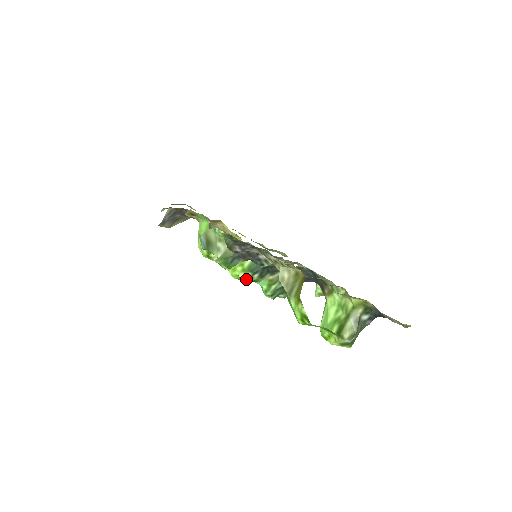
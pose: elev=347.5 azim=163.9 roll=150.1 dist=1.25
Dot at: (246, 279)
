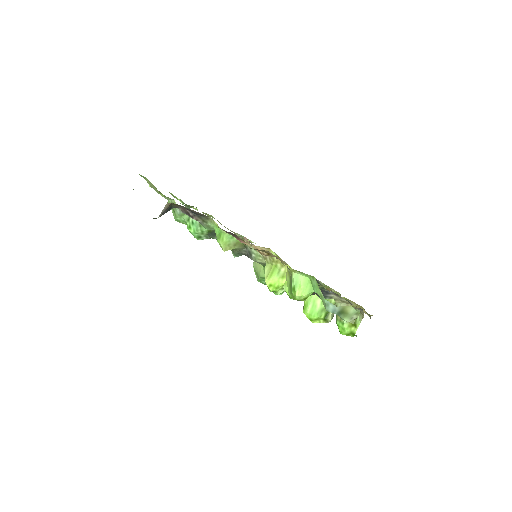
Dot at: (281, 292)
